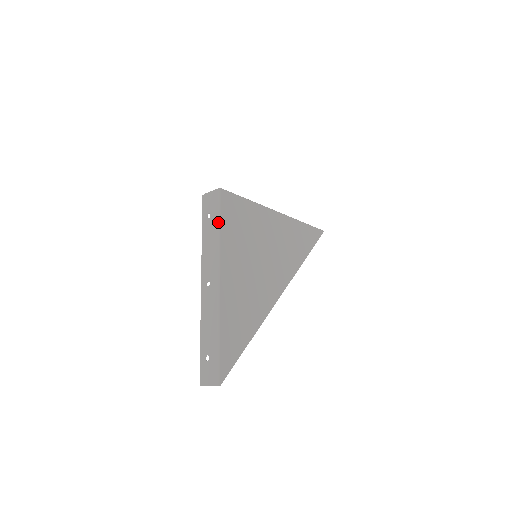
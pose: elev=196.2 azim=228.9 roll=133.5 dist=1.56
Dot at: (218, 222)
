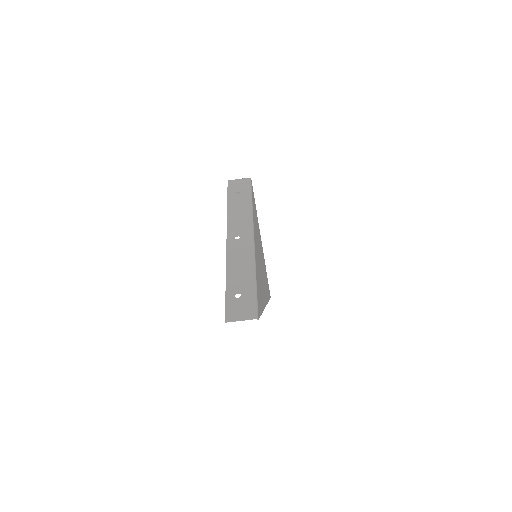
Dot at: (251, 197)
